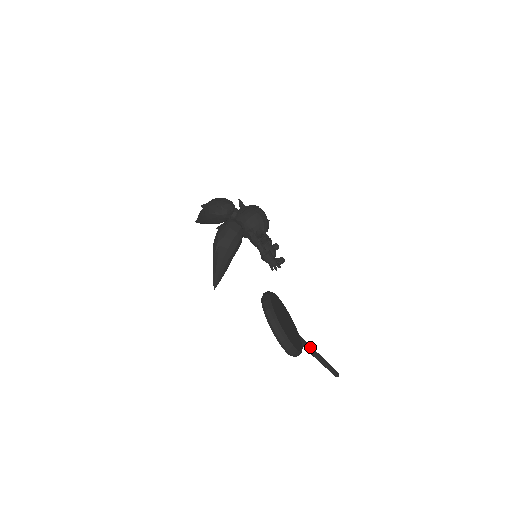
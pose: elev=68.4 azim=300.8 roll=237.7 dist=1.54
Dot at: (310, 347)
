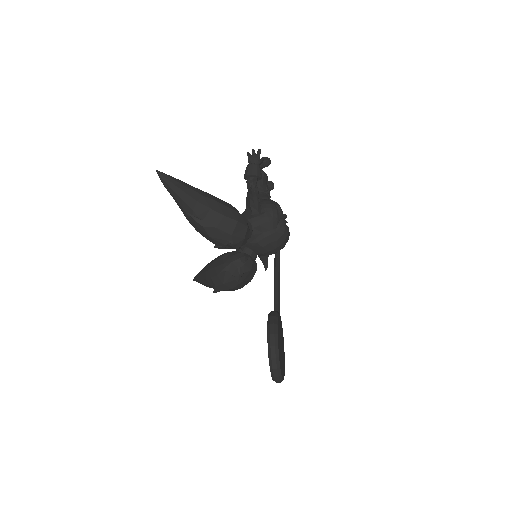
Dot at: (279, 293)
